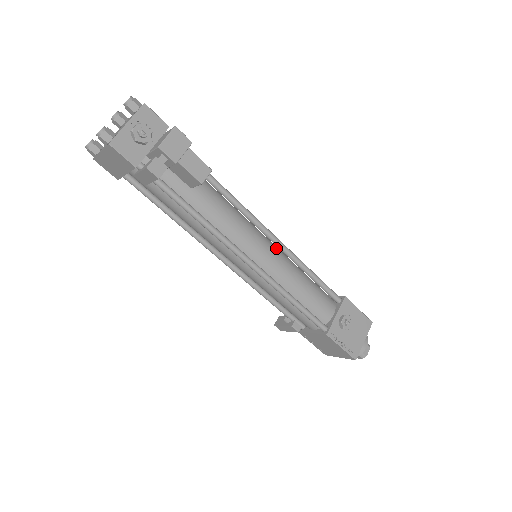
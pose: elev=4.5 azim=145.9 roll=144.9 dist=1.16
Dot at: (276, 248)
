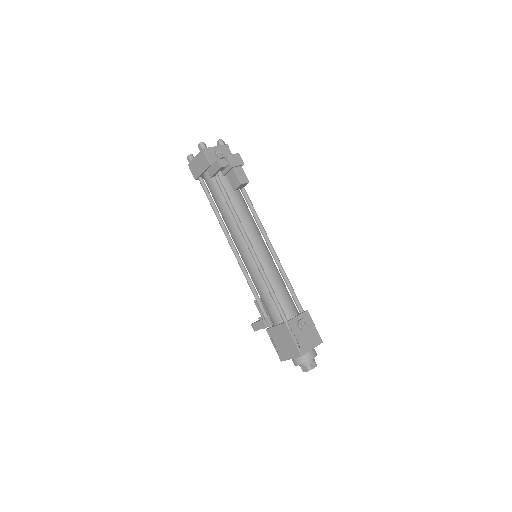
Dot at: (270, 254)
